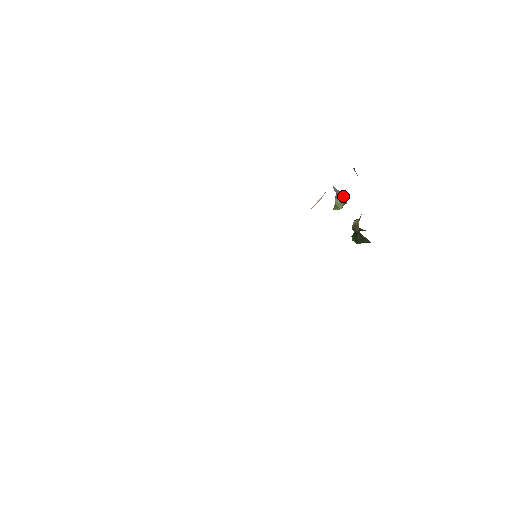
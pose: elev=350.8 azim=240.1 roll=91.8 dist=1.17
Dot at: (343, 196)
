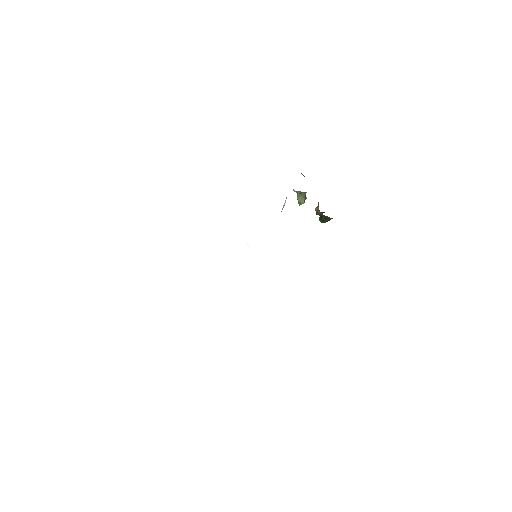
Dot at: (302, 194)
